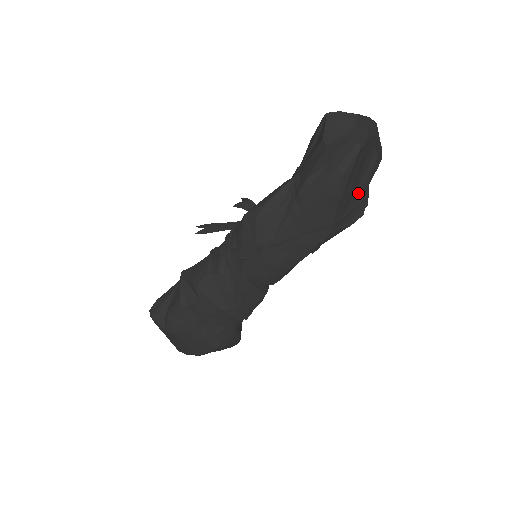
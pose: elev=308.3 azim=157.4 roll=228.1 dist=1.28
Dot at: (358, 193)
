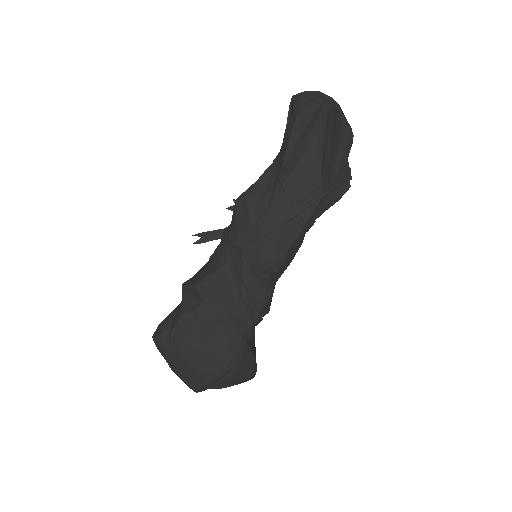
Dot at: (339, 164)
